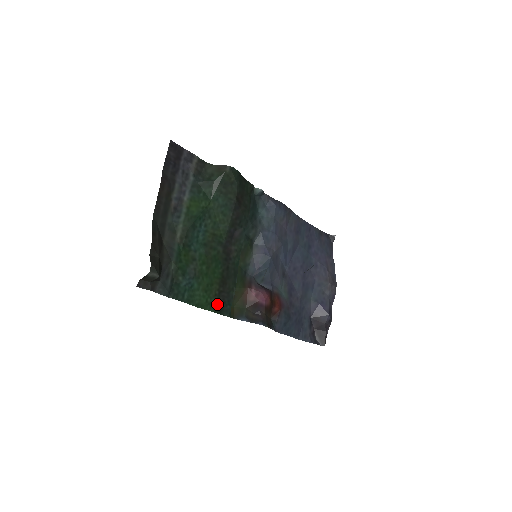
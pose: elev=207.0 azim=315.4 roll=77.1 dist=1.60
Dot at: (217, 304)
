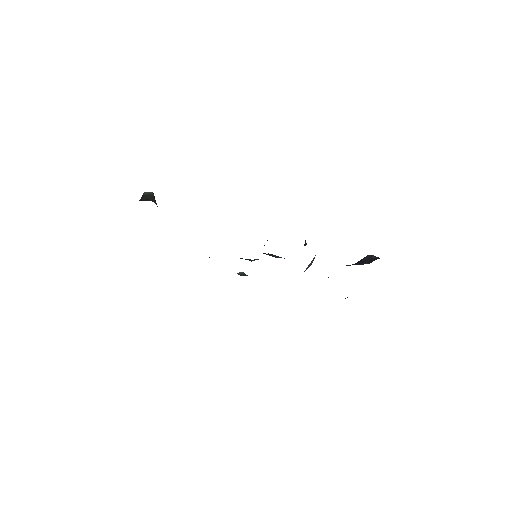
Dot at: occluded
